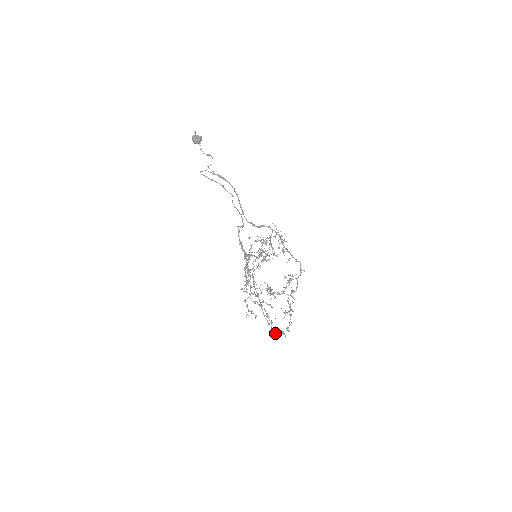
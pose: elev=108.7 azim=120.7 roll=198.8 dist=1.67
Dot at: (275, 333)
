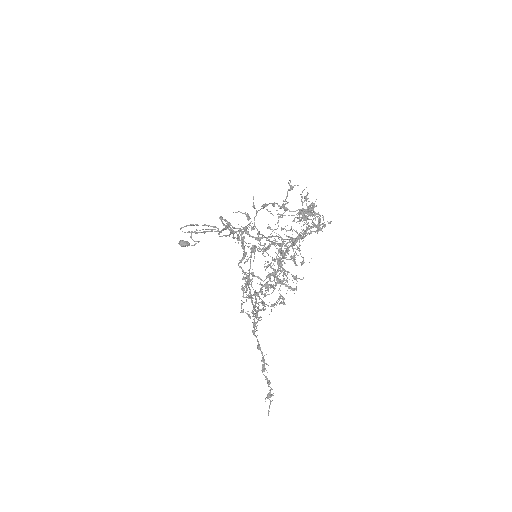
Dot at: (294, 242)
